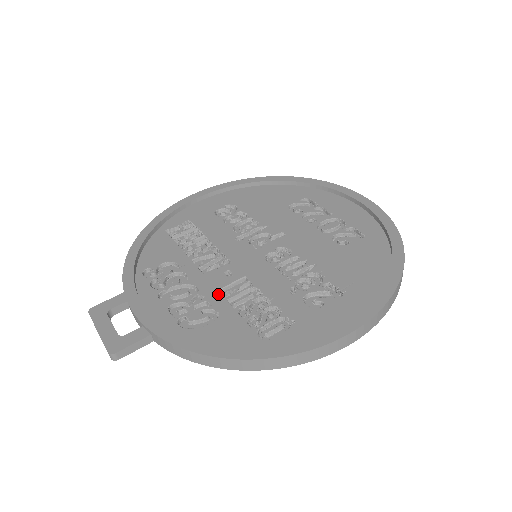
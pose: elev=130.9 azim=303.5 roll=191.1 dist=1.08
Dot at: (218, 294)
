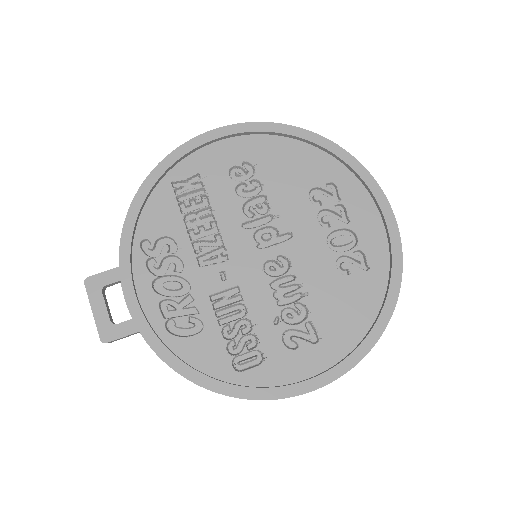
Dot at: (208, 301)
